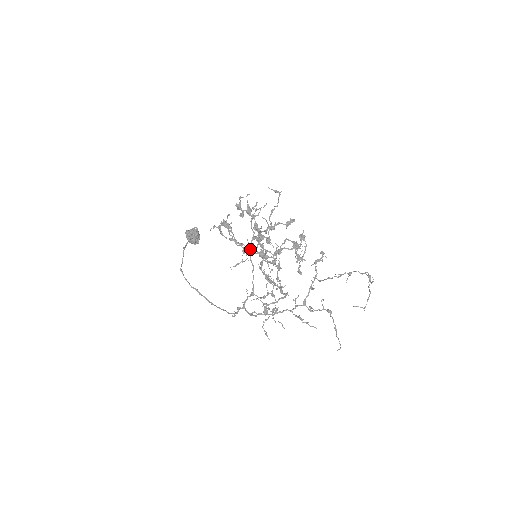
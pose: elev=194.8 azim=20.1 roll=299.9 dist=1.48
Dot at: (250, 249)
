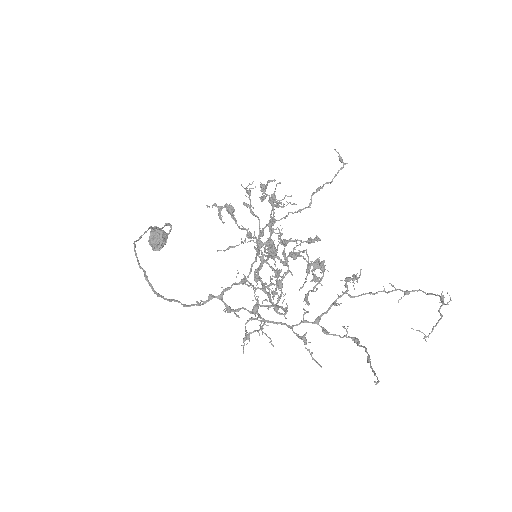
Dot at: (262, 231)
